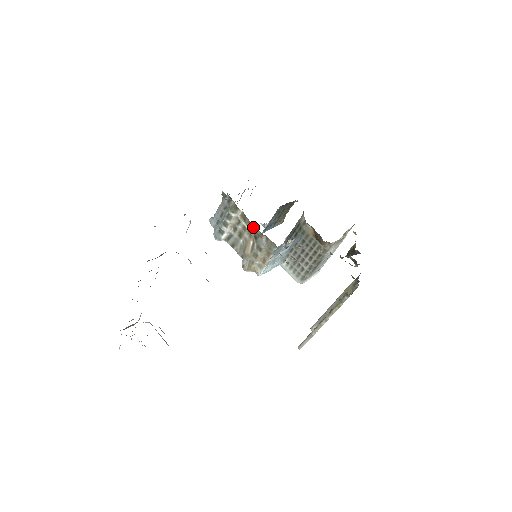
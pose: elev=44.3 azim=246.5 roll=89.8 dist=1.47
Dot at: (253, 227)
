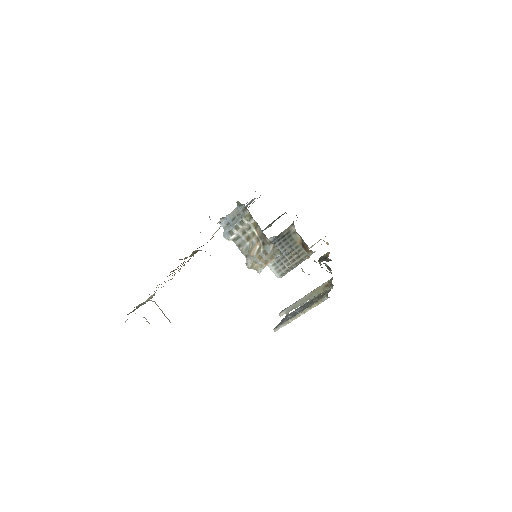
Dot at: (264, 235)
